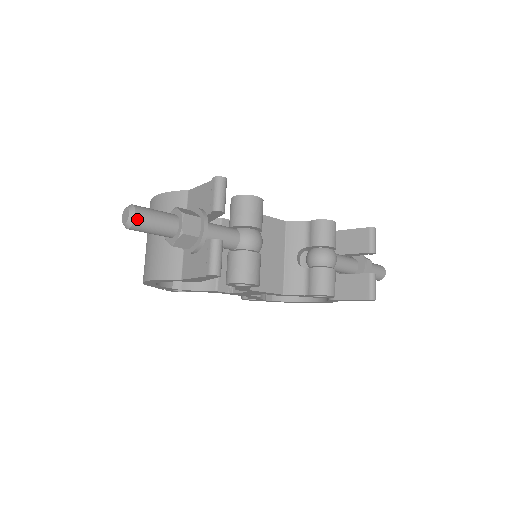
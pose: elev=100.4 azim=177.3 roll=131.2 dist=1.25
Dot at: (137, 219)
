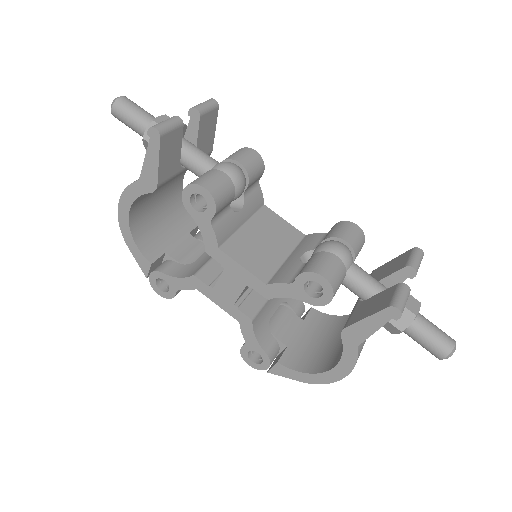
Dot at: (121, 99)
